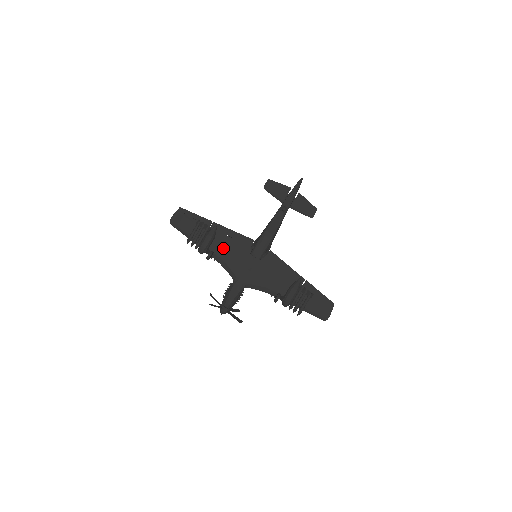
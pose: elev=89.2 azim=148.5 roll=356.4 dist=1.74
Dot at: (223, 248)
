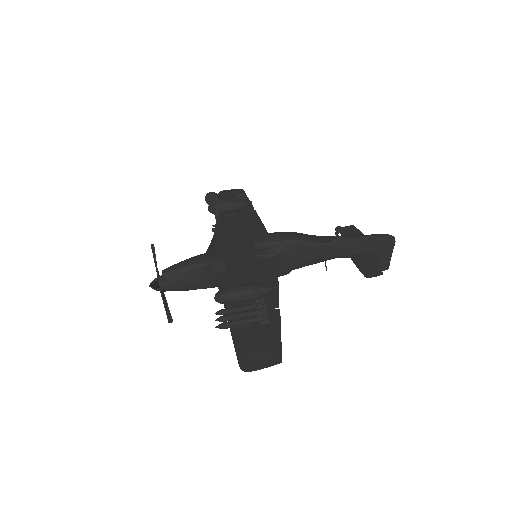
Dot at: (234, 226)
